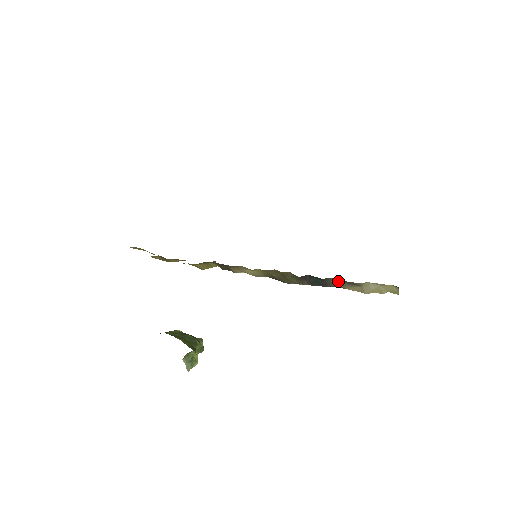
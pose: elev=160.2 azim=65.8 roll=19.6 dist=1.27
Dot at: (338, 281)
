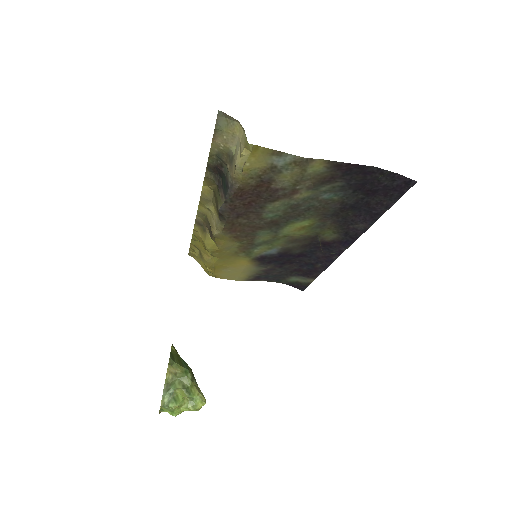
Dot at: (227, 165)
